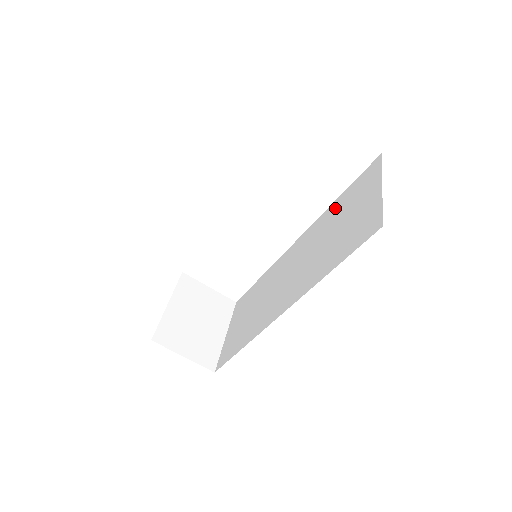
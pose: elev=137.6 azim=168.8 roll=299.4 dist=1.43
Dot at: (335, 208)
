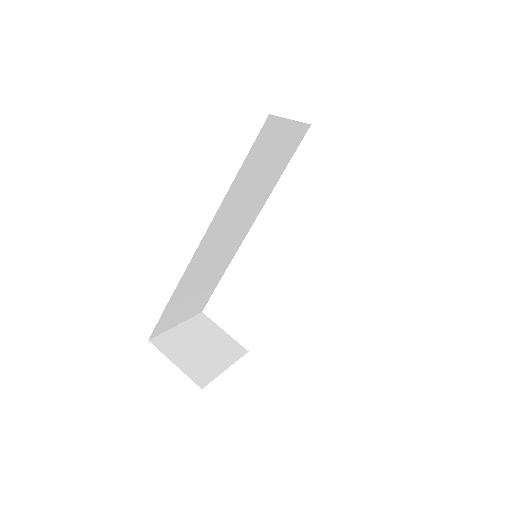
Dot at: occluded
